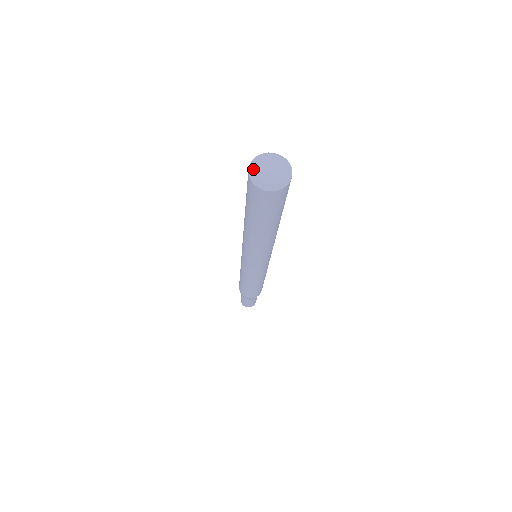
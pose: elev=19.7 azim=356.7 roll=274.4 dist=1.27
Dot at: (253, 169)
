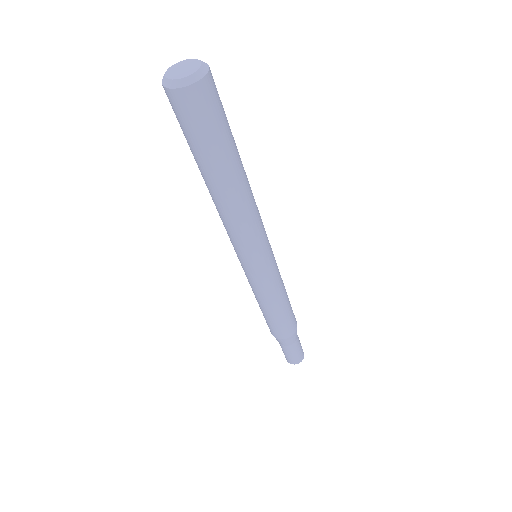
Dot at: (165, 72)
